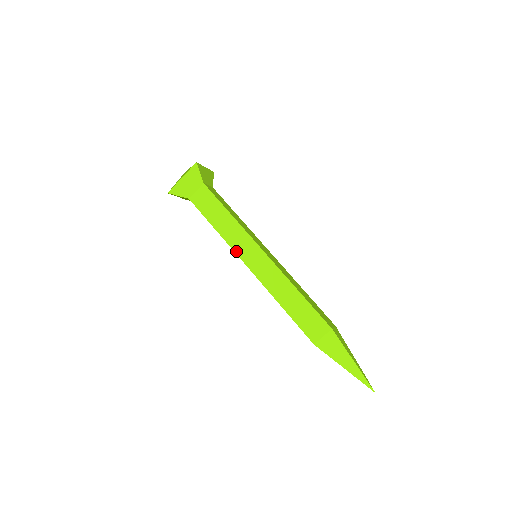
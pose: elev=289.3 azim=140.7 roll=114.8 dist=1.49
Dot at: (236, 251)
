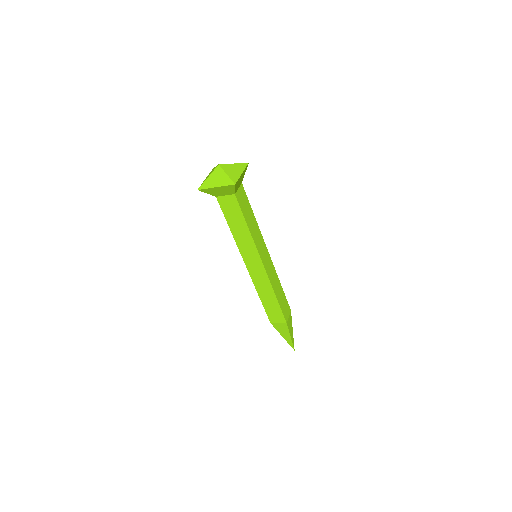
Dot at: (241, 253)
